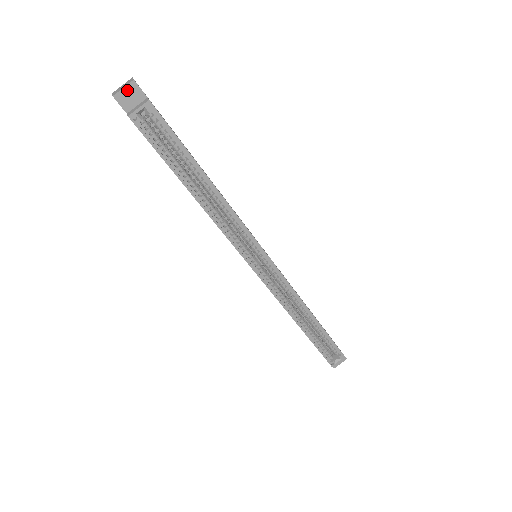
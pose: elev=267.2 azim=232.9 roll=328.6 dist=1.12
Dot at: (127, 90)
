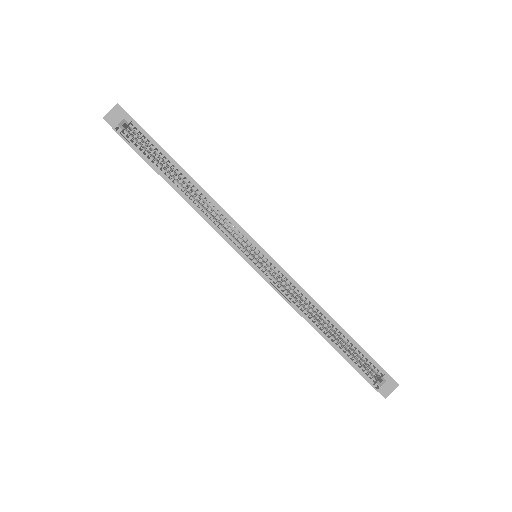
Dot at: (113, 112)
